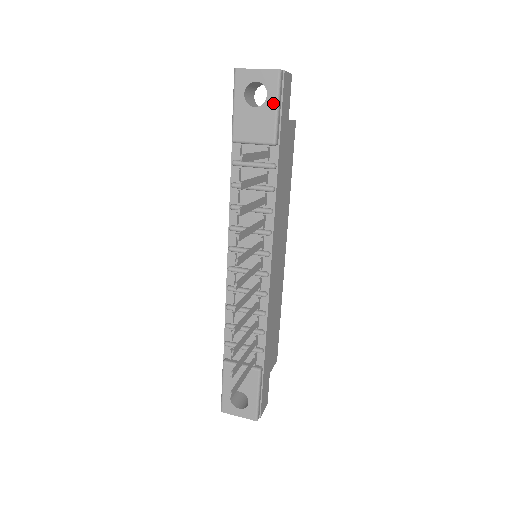
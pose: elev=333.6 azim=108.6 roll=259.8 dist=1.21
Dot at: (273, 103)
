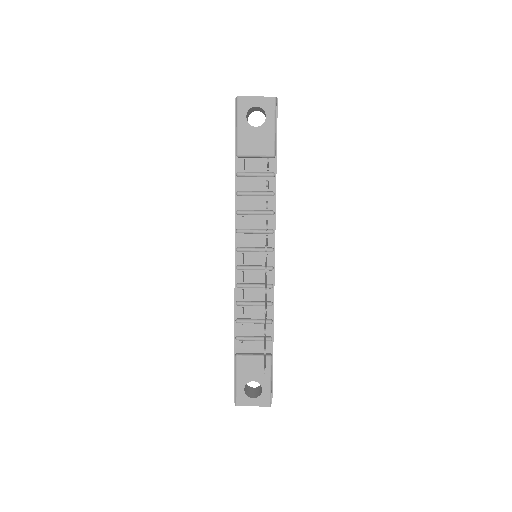
Dot at: (271, 123)
